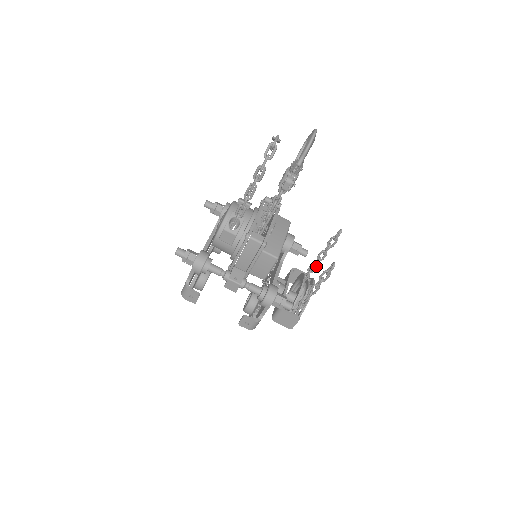
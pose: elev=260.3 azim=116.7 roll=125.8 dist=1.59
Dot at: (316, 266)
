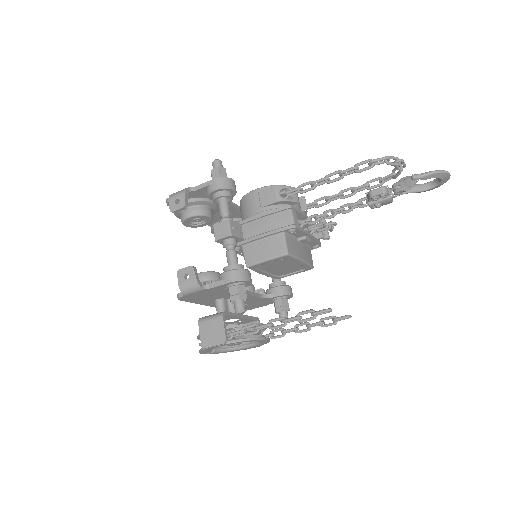
Dot at: (285, 333)
